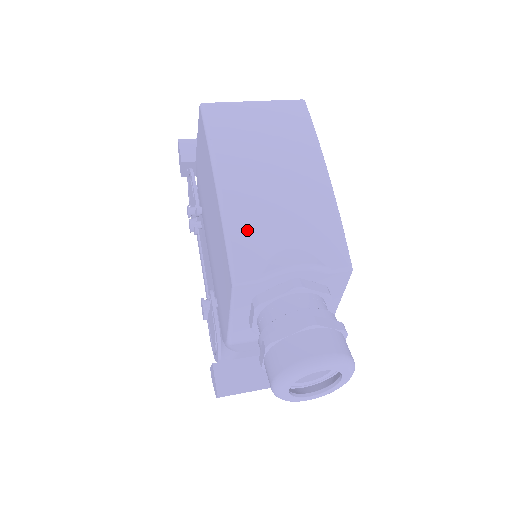
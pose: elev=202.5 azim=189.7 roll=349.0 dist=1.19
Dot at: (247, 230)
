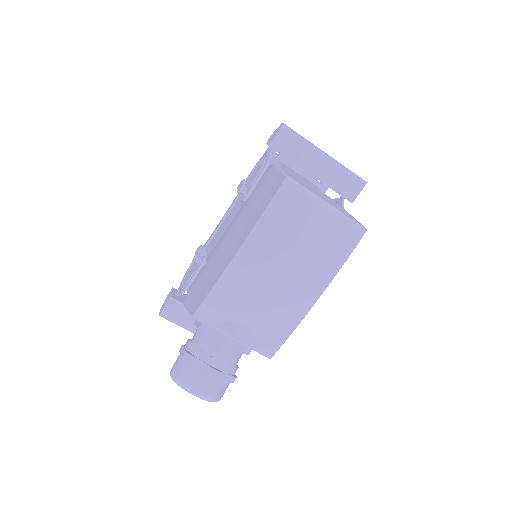
Dot at: (229, 296)
